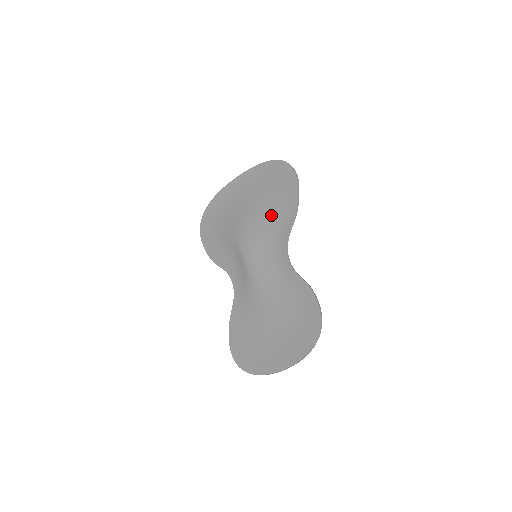
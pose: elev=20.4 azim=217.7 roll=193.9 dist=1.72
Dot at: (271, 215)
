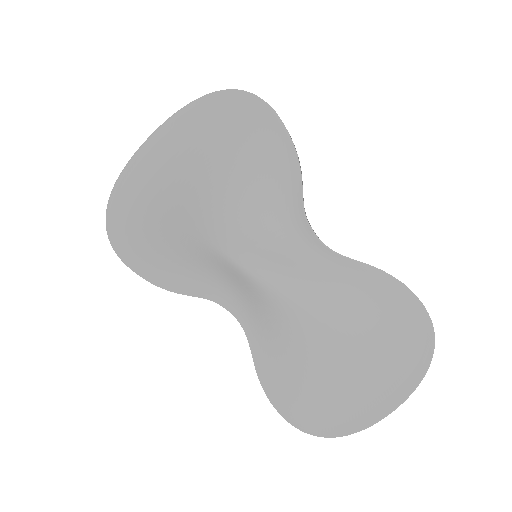
Dot at: (254, 183)
